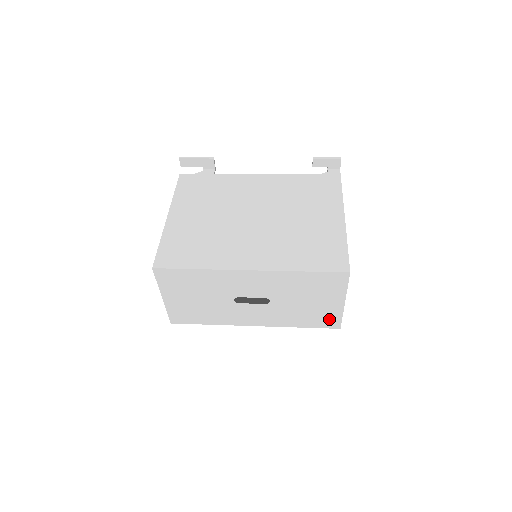
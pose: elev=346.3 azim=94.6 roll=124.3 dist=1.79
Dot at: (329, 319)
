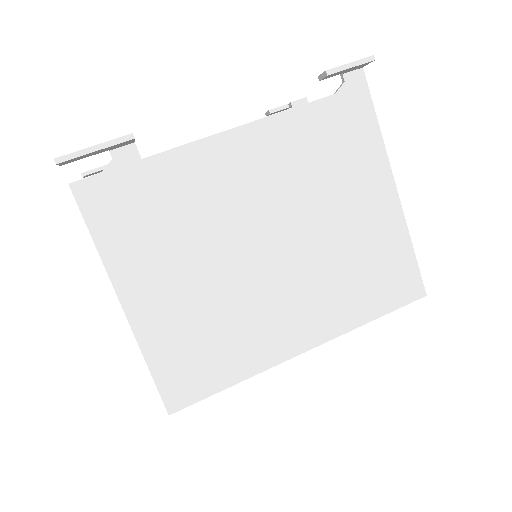
Dot at: occluded
